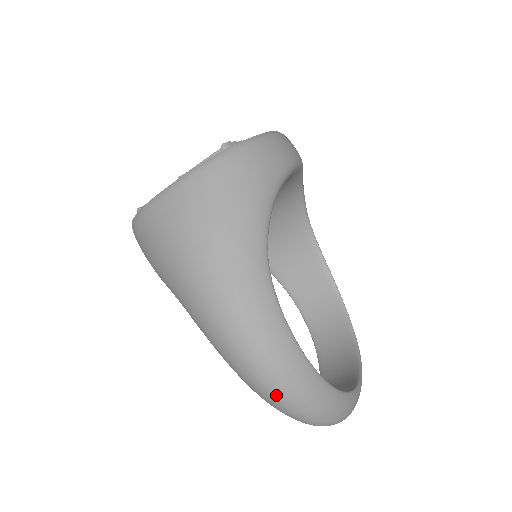
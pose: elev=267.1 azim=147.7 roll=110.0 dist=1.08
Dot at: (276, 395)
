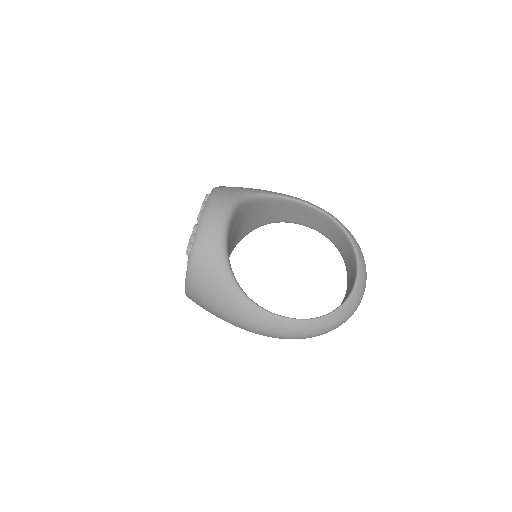
Dot at: occluded
